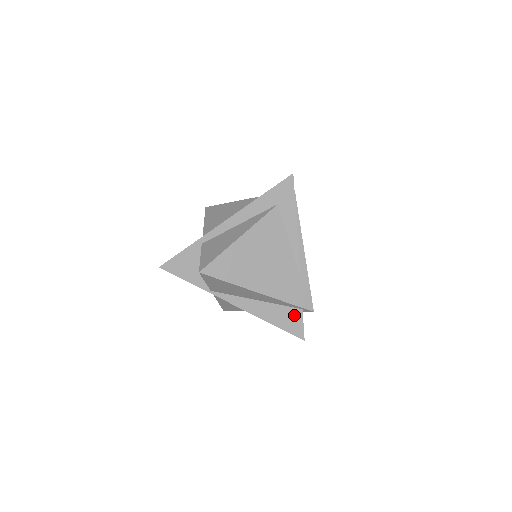
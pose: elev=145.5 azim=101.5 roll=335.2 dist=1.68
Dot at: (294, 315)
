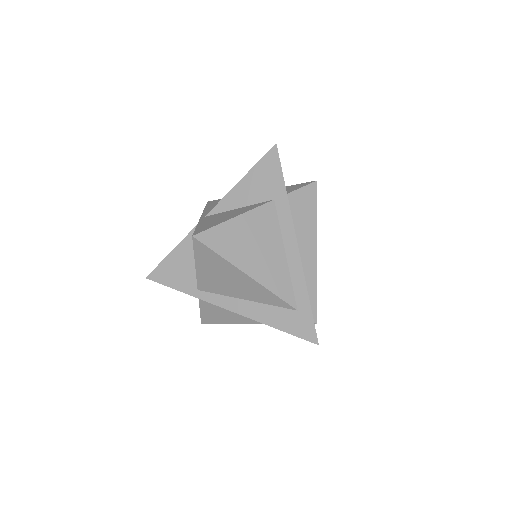
Dot at: occluded
